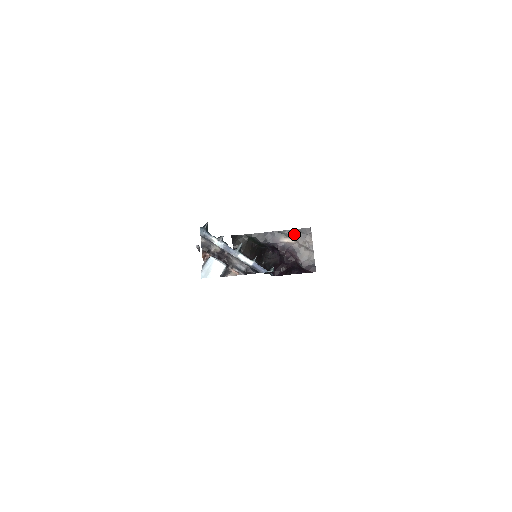
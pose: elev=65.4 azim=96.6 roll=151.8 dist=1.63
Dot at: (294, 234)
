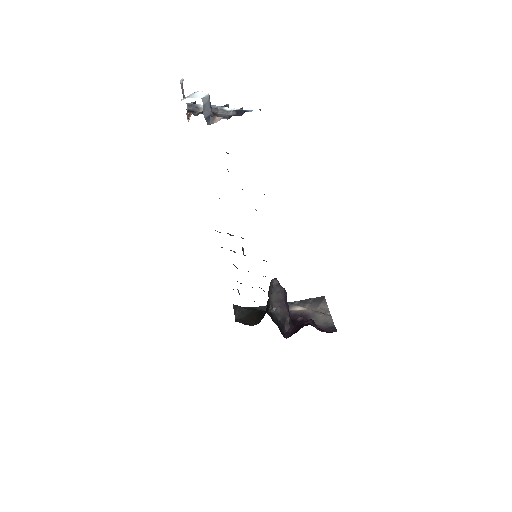
Dot at: (306, 303)
